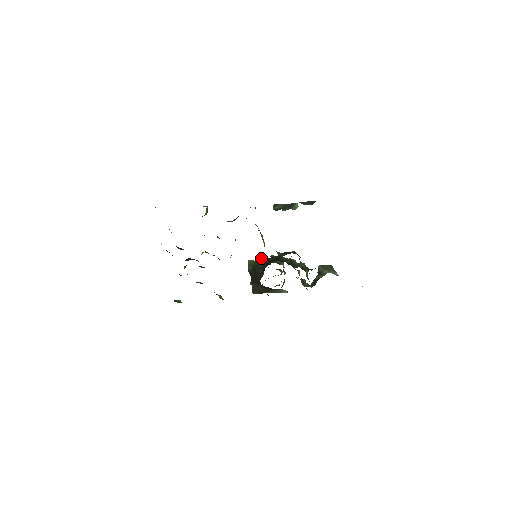
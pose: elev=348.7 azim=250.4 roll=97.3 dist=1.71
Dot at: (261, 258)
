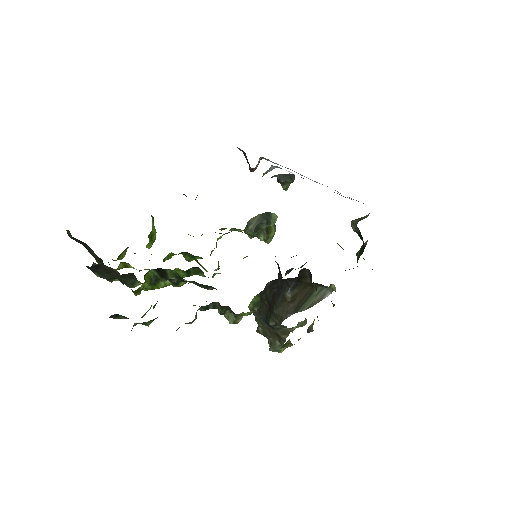
Dot at: occluded
